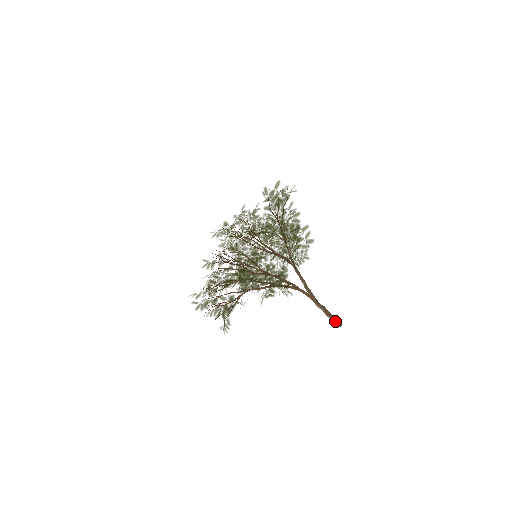
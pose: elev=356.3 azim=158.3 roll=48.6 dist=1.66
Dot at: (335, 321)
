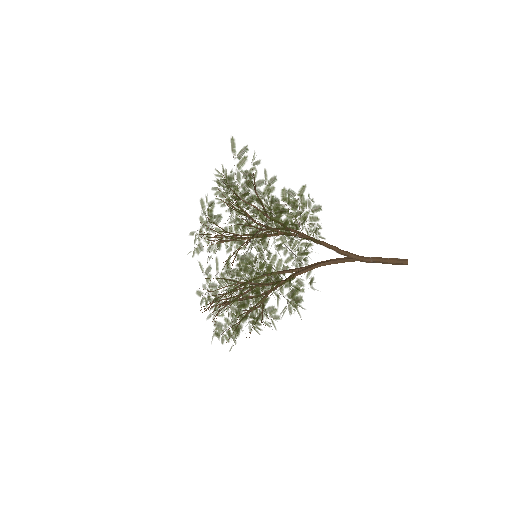
Dot at: (397, 264)
